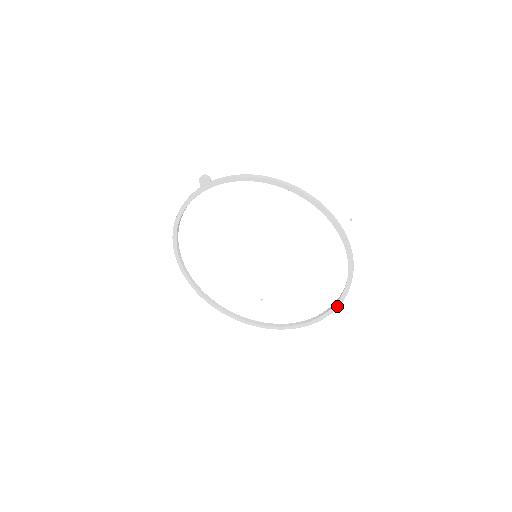
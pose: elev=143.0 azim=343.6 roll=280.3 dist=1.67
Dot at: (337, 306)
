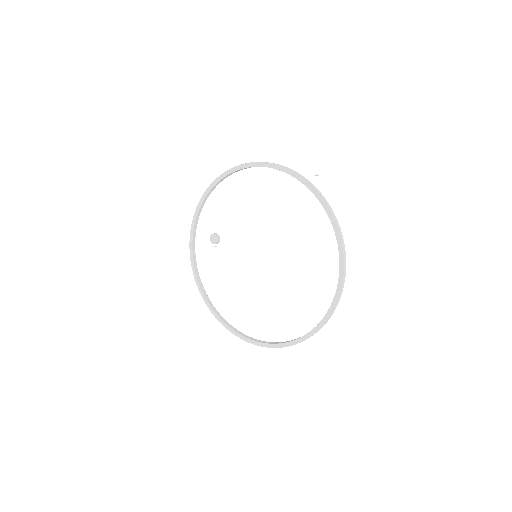
Dot at: (341, 247)
